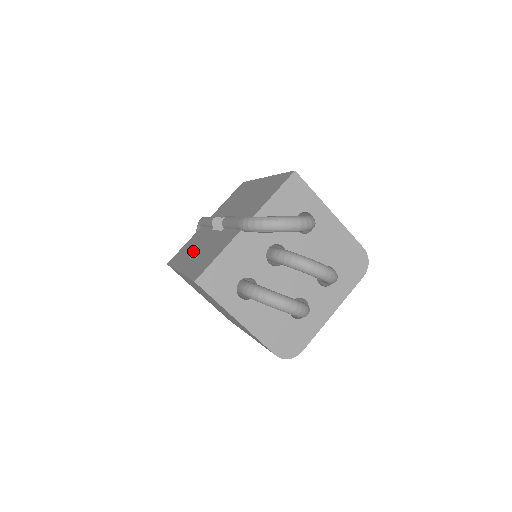
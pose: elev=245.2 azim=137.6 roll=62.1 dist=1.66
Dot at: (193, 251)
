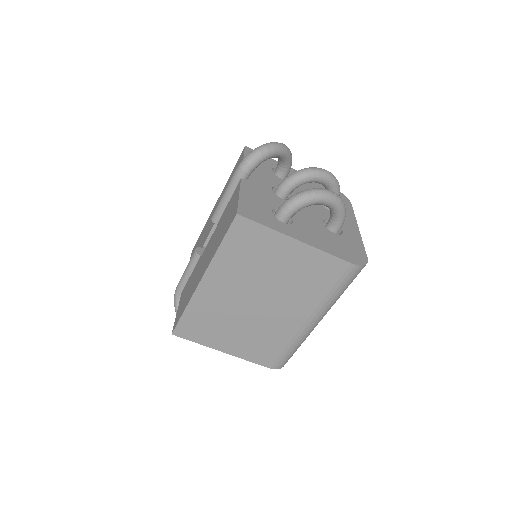
Dot at: (199, 271)
